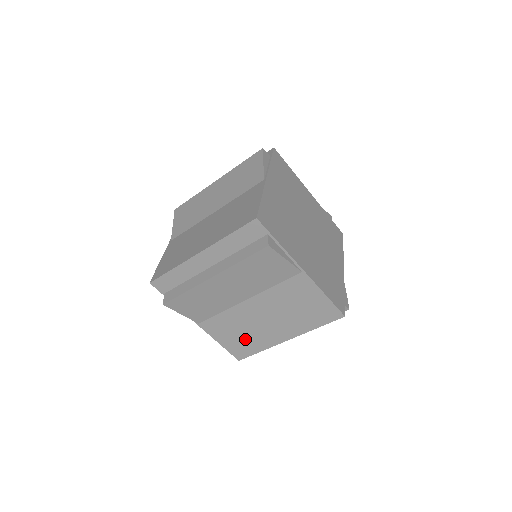
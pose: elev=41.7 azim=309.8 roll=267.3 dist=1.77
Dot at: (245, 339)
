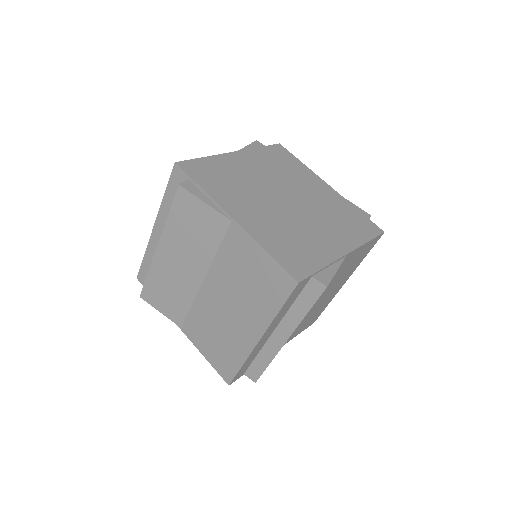
Dot at: (222, 346)
